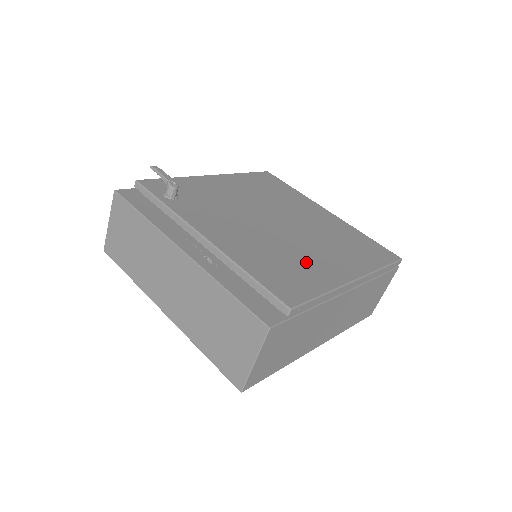
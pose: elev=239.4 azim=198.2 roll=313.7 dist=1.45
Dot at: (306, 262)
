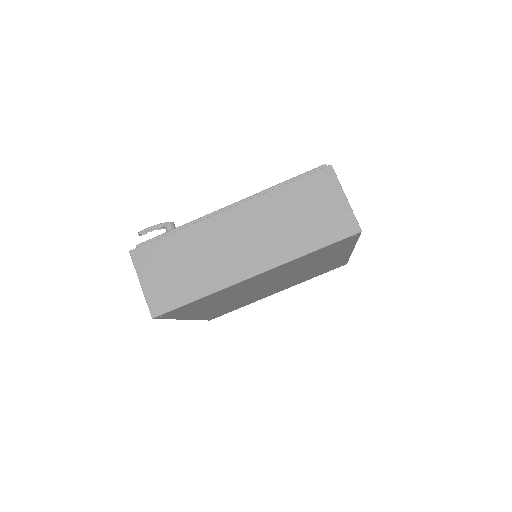
Dot at: occluded
